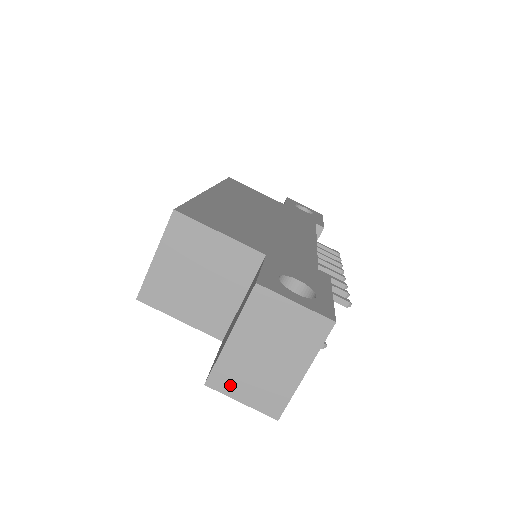
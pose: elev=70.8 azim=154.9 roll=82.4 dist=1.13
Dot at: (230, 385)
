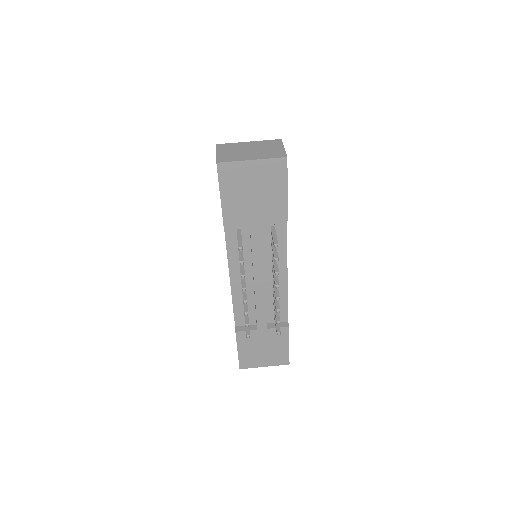
Dot at: (223, 149)
